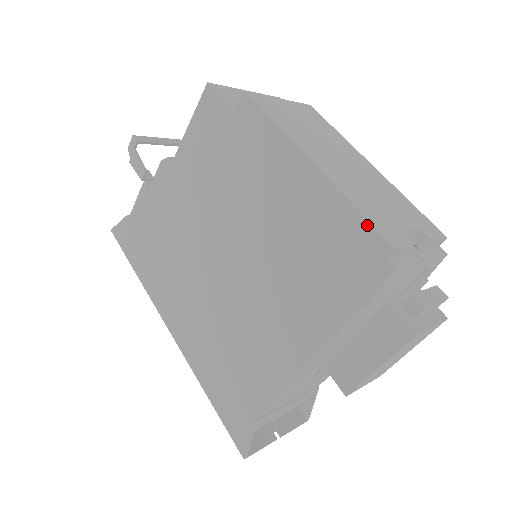
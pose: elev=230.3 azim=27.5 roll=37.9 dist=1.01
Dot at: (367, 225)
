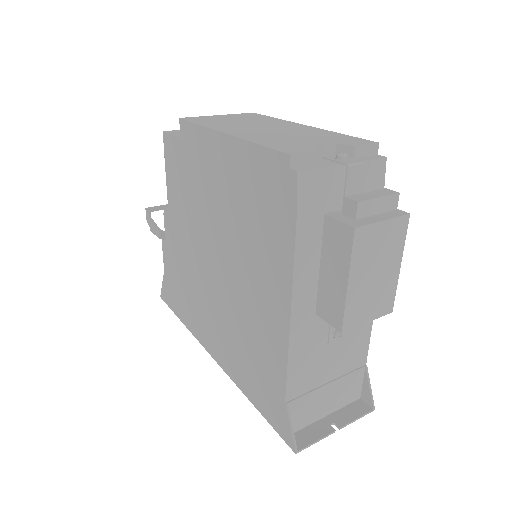
Dot at: (268, 151)
